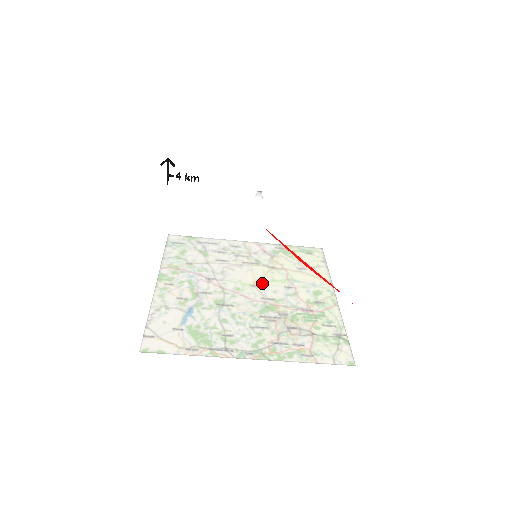
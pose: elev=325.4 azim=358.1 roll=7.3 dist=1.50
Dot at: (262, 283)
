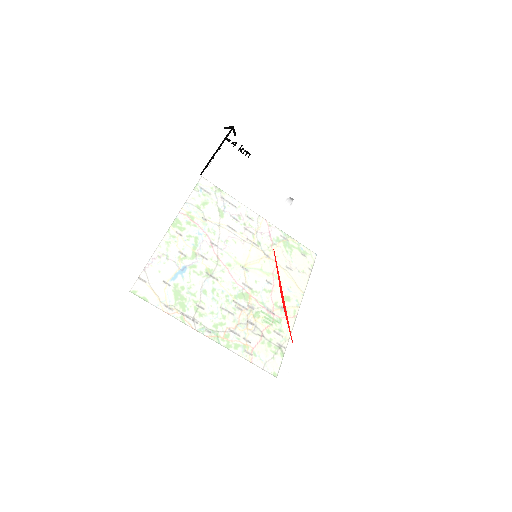
Dot at: (242, 303)
